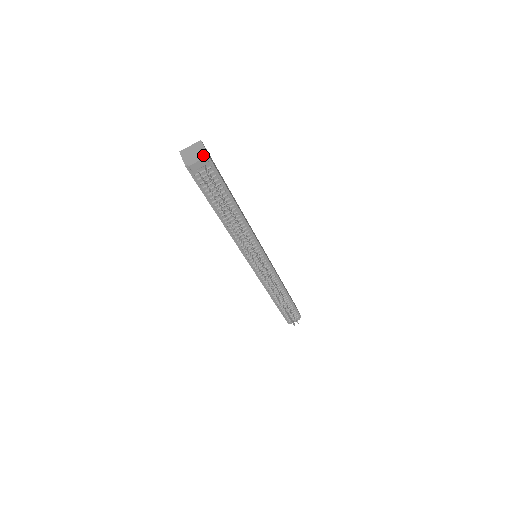
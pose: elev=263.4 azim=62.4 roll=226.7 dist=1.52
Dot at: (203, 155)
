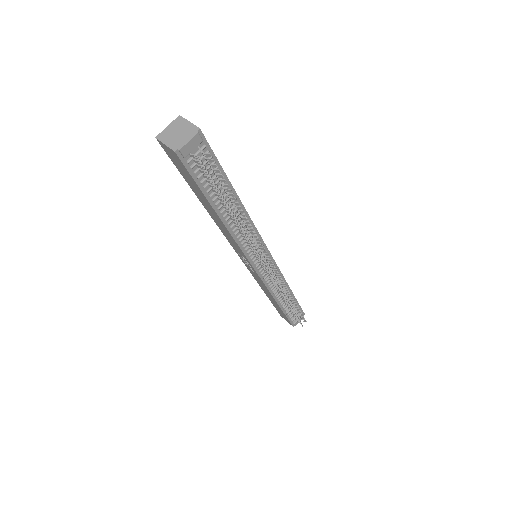
Dot at: (193, 131)
